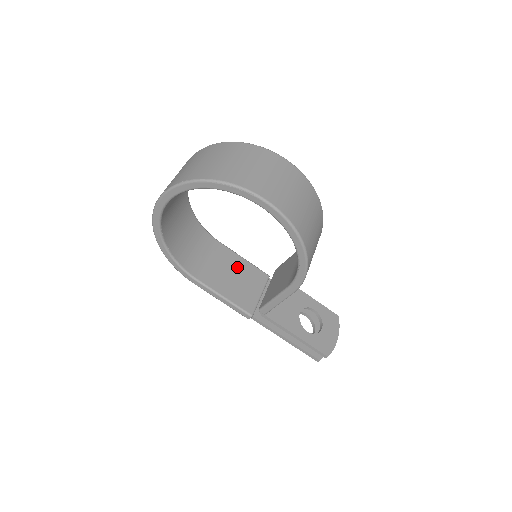
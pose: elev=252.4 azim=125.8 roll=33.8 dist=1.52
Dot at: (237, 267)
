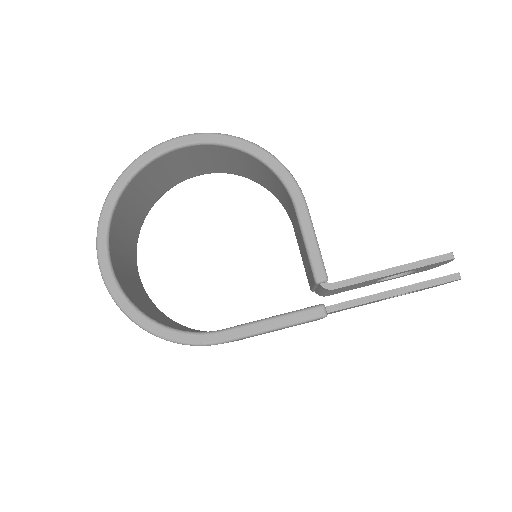
Dot at: occluded
